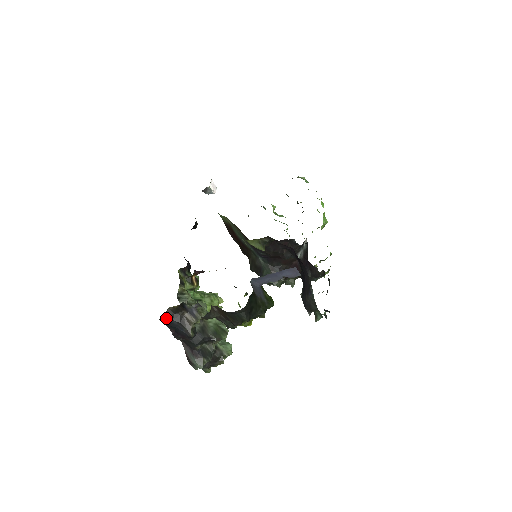
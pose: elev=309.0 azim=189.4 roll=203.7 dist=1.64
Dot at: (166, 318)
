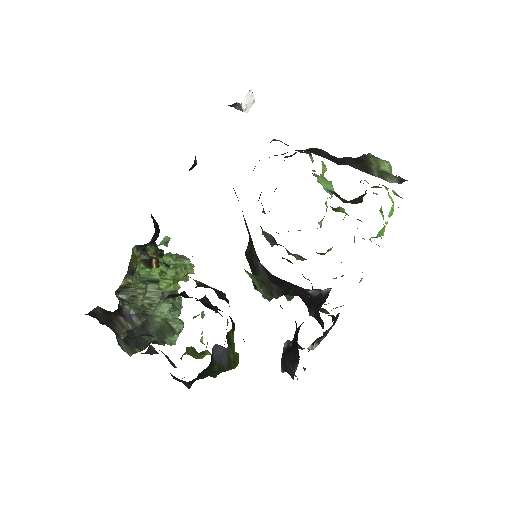
Dot at: (92, 314)
